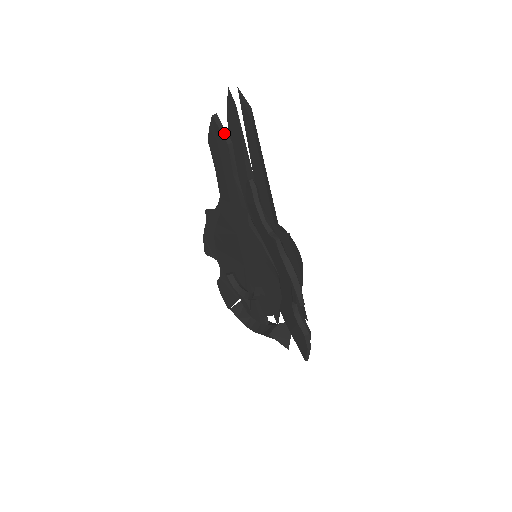
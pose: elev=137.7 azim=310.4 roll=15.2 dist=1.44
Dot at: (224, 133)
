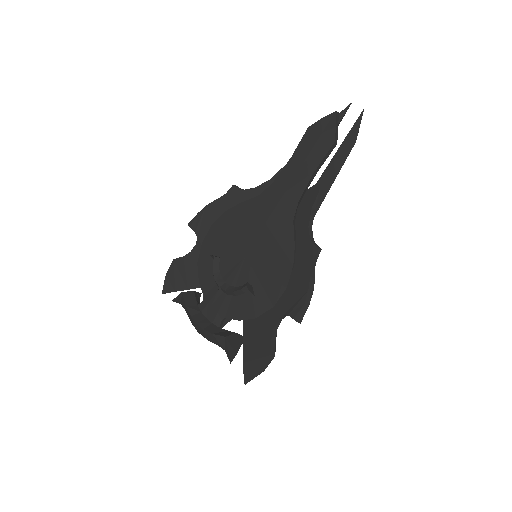
Dot at: (337, 131)
